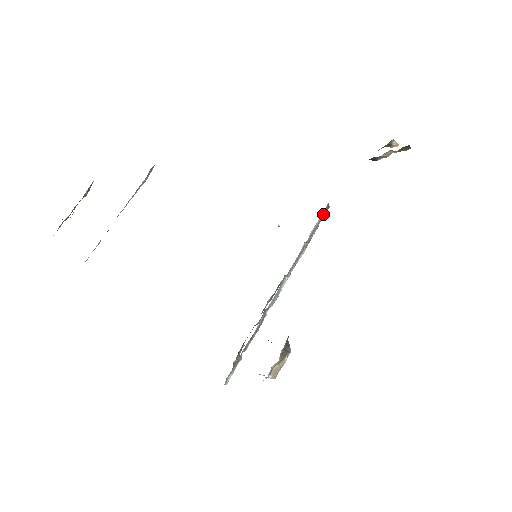
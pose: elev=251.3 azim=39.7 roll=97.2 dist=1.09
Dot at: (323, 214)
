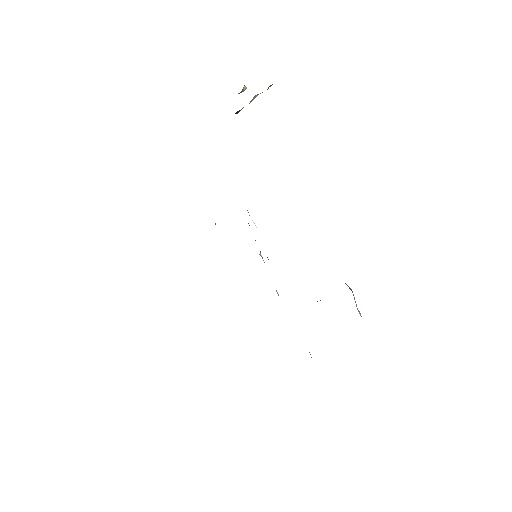
Dot at: occluded
